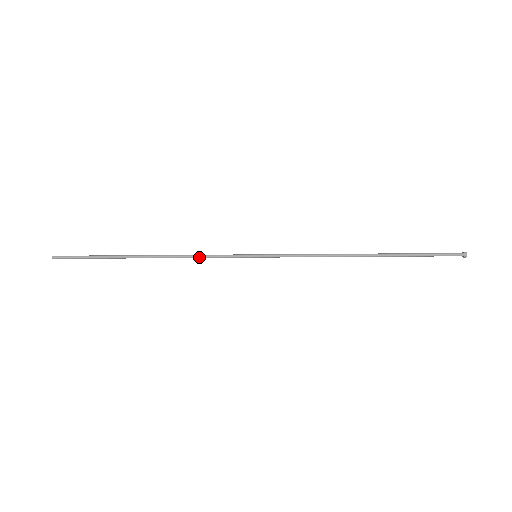
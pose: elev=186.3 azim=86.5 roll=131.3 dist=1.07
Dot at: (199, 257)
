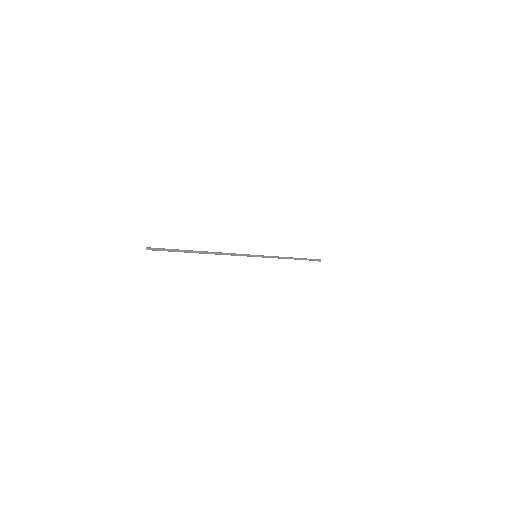
Dot at: (233, 254)
